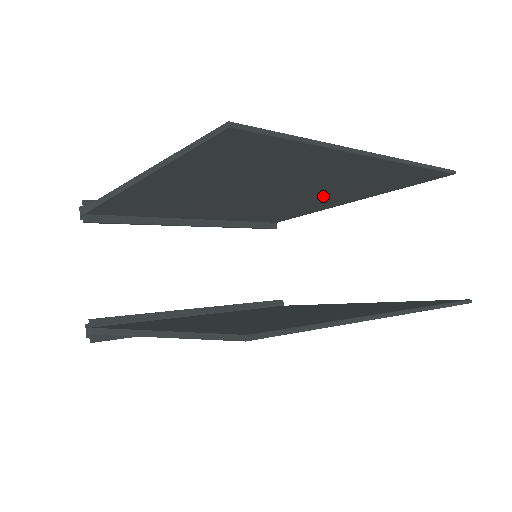
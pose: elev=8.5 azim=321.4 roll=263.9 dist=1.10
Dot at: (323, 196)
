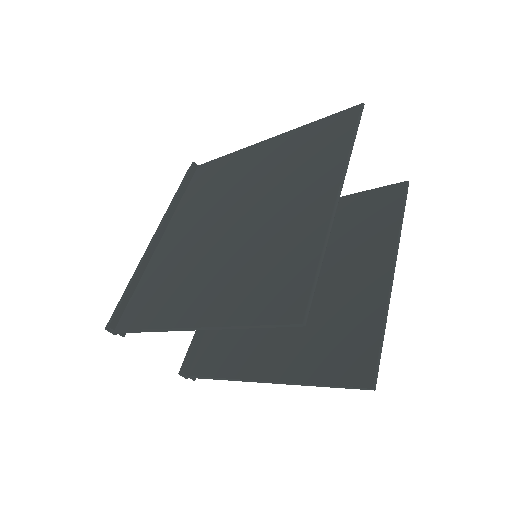
Dot at: occluded
